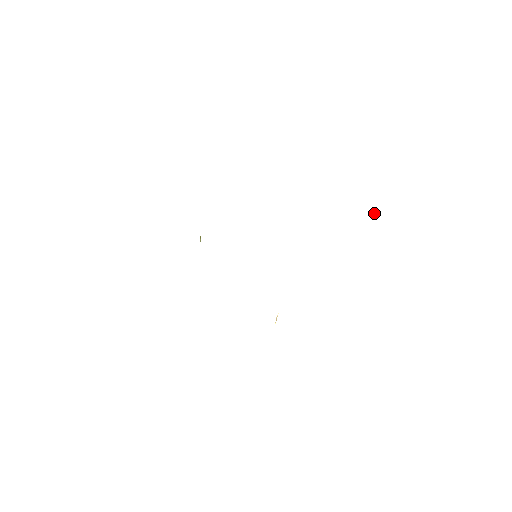
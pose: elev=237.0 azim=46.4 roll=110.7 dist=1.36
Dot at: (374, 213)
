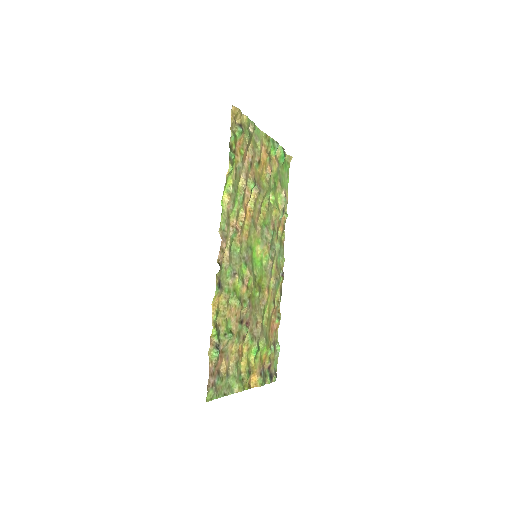
Dot at: (249, 137)
